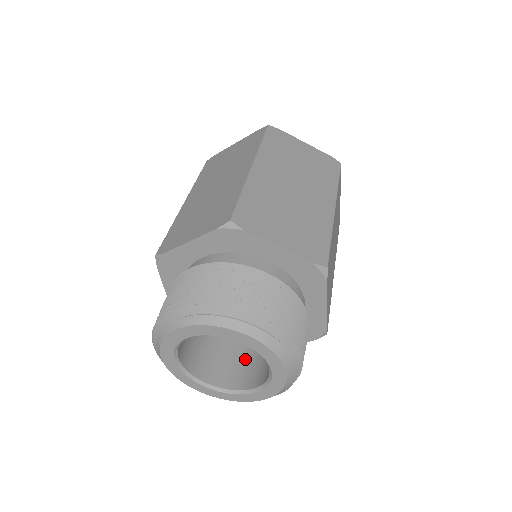
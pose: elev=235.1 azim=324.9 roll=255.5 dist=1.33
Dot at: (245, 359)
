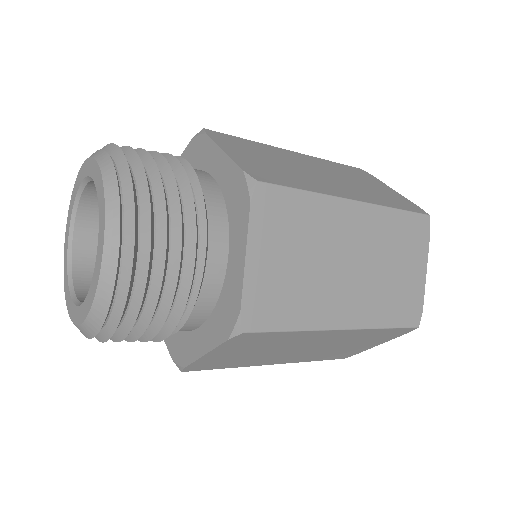
Dot at: occluded
